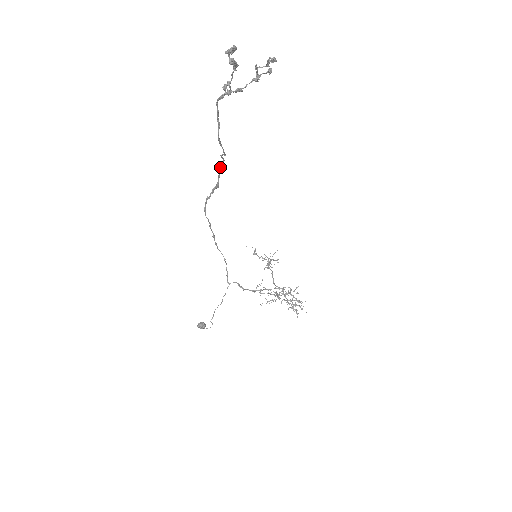
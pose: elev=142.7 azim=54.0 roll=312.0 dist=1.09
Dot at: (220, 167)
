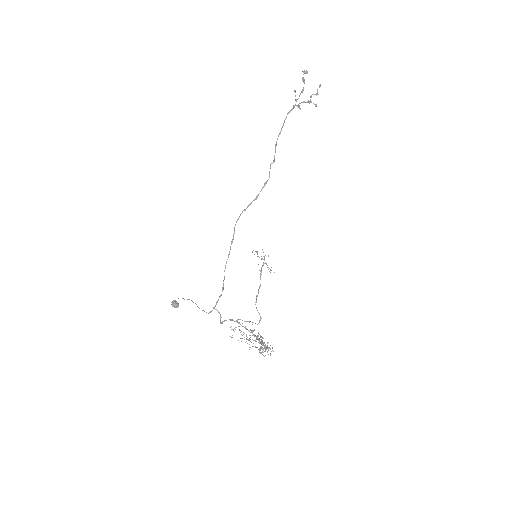
Dot at: (264, 185)
